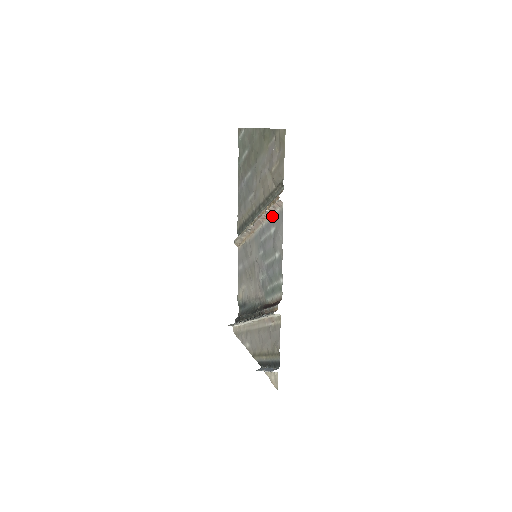
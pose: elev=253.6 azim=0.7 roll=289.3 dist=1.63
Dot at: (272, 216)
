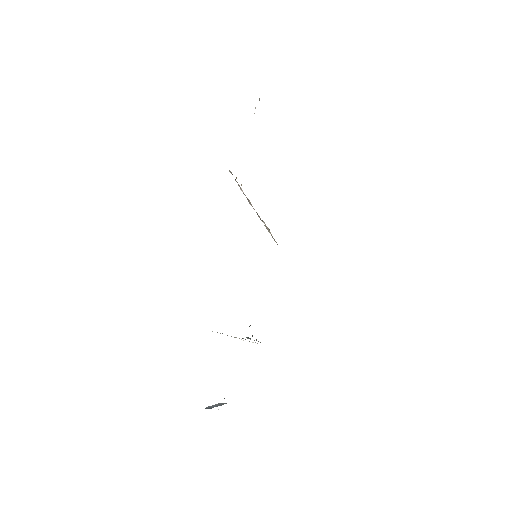
Dot at: occluded
